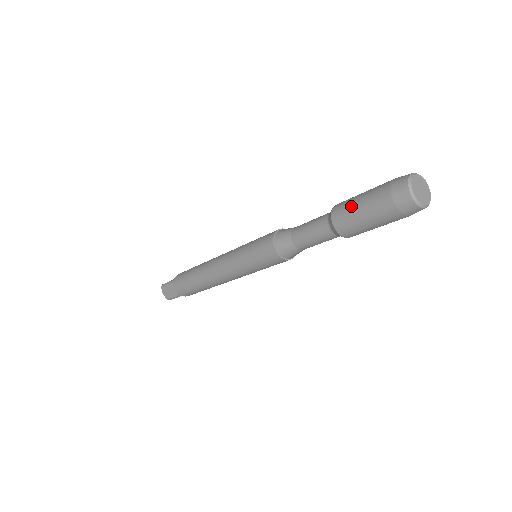
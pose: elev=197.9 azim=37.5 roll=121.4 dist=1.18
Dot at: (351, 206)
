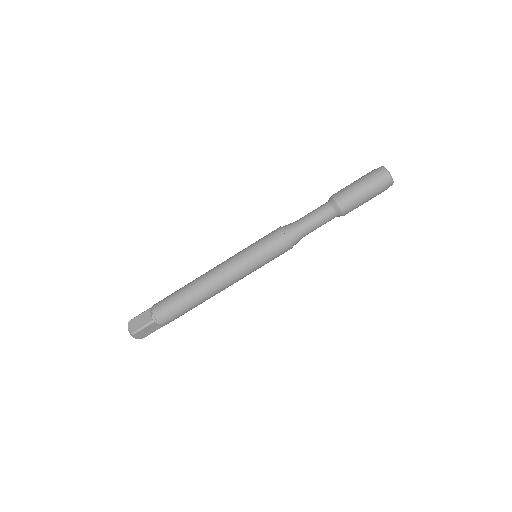
Dot at: (346, 187)
